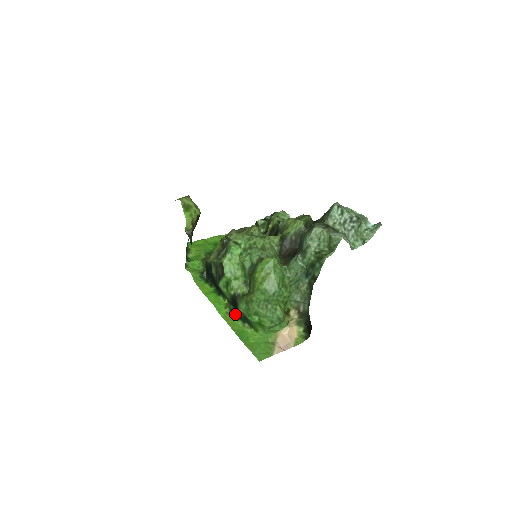
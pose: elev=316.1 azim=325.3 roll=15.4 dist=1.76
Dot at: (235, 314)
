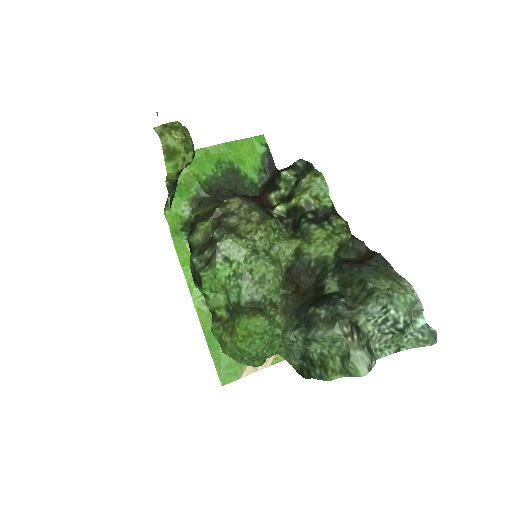
Dot at: occluded
